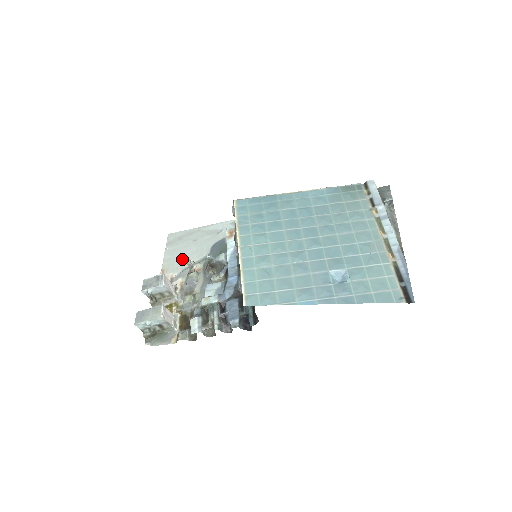
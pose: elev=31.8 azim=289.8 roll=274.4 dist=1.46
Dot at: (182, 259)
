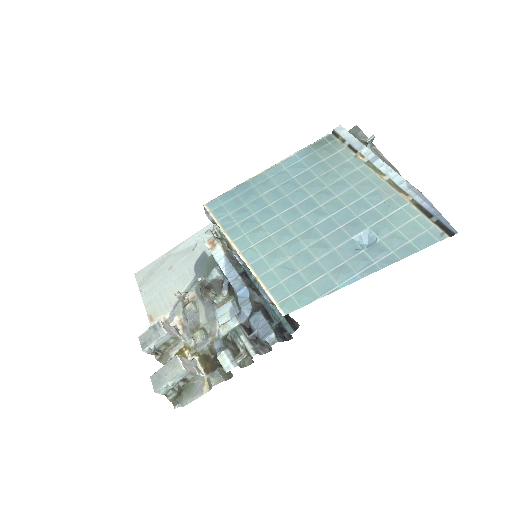
Dot at: (166, 295)
